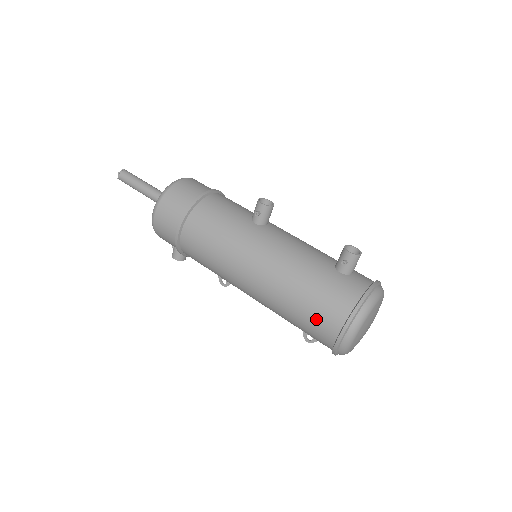
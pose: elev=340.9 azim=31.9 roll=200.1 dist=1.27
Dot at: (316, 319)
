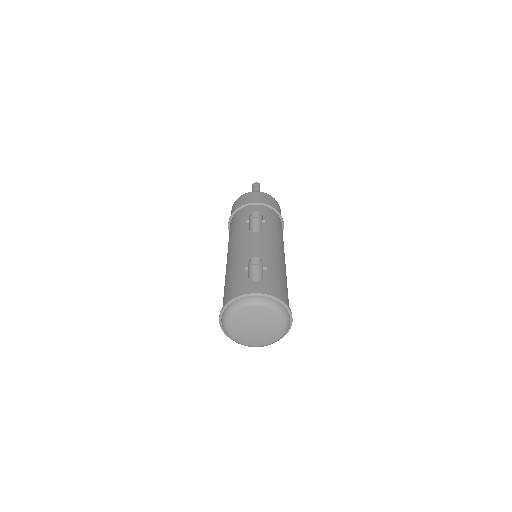
Dot at: occluded
